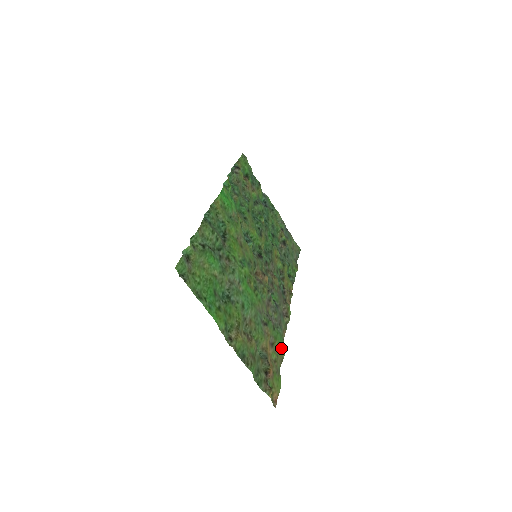
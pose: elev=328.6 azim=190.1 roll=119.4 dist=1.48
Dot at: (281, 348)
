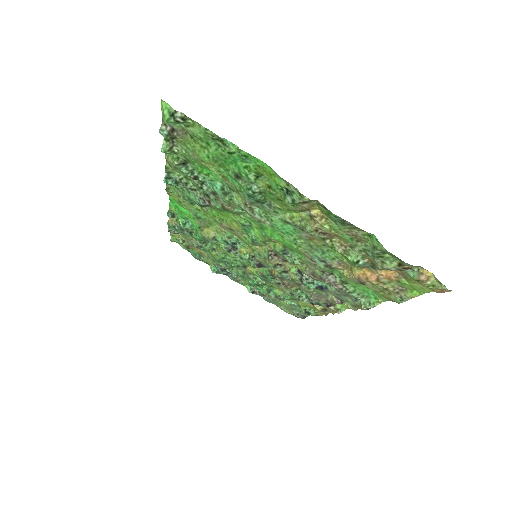
Dot at: (376, 293)
